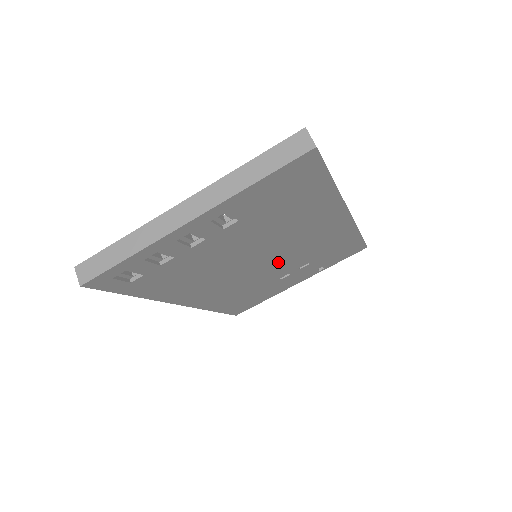
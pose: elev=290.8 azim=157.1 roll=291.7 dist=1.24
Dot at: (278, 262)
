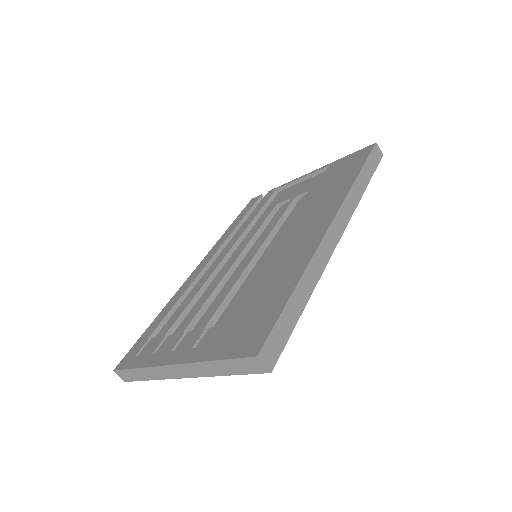
Dot at: occluded
